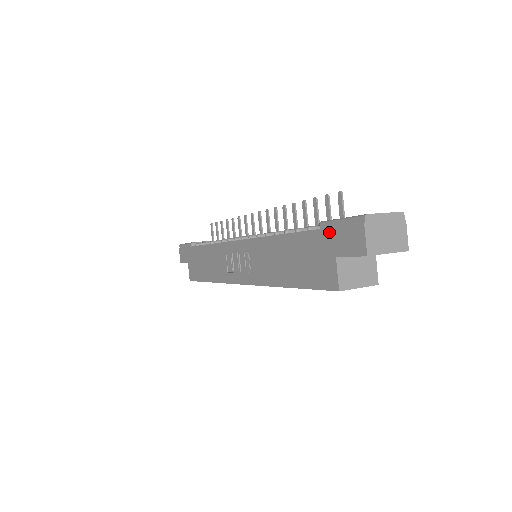
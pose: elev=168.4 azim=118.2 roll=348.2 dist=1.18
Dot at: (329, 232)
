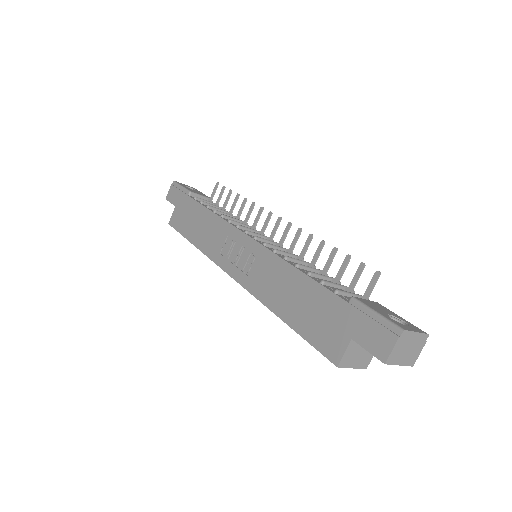
Dot at: (358, 314)
